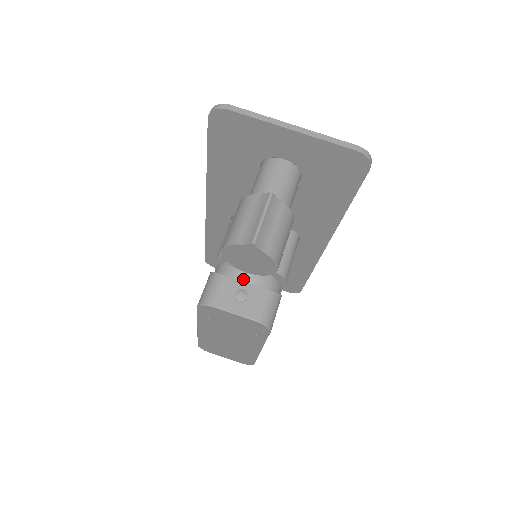
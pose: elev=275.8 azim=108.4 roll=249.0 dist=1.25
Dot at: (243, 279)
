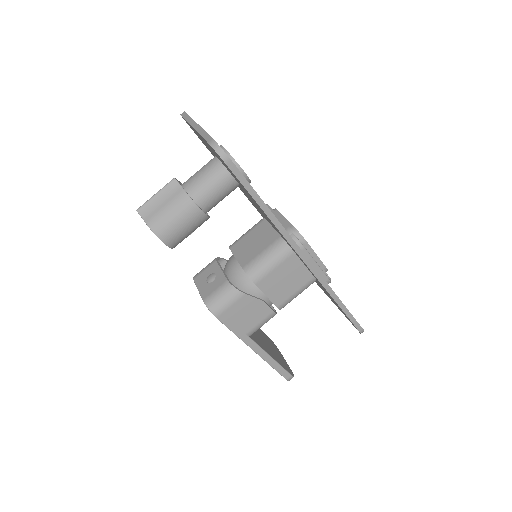
Dot at: (227, 268)
